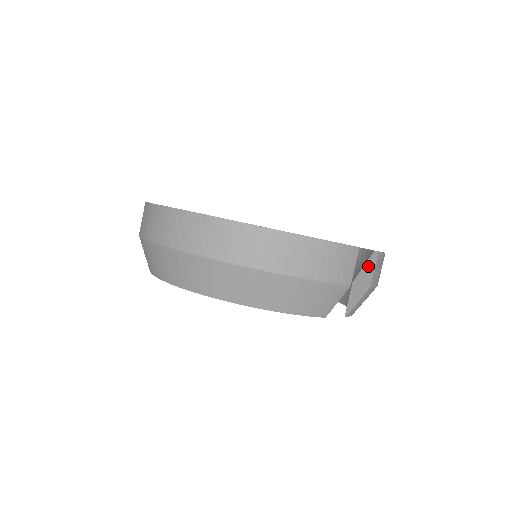
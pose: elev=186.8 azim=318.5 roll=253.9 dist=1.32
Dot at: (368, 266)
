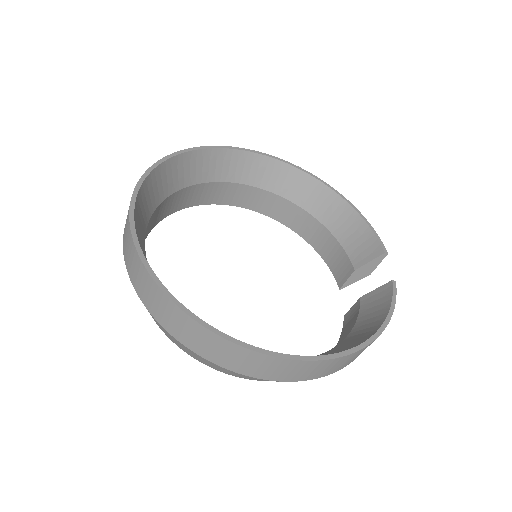
Dot at: (374, 262)
